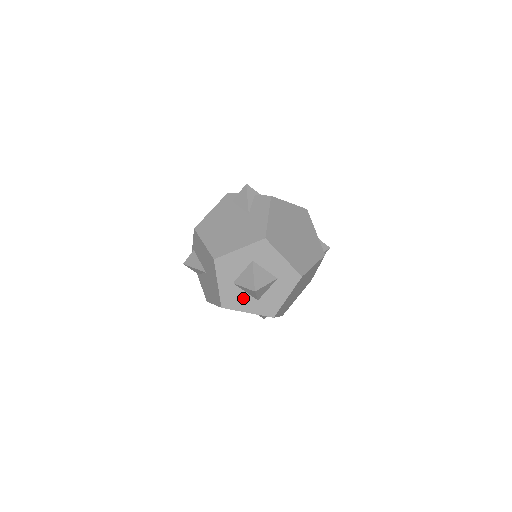
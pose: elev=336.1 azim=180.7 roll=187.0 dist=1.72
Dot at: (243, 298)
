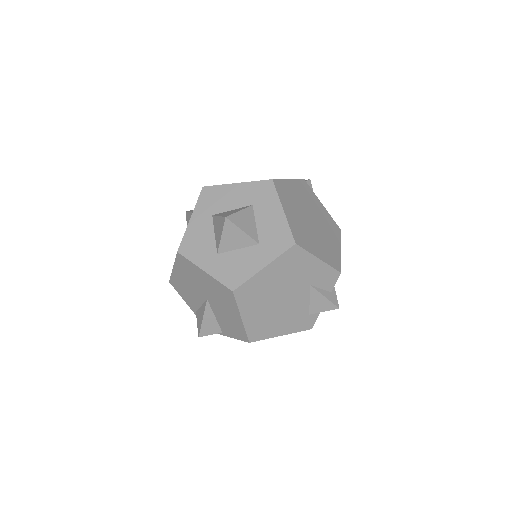
Dot at: (243, 258)
